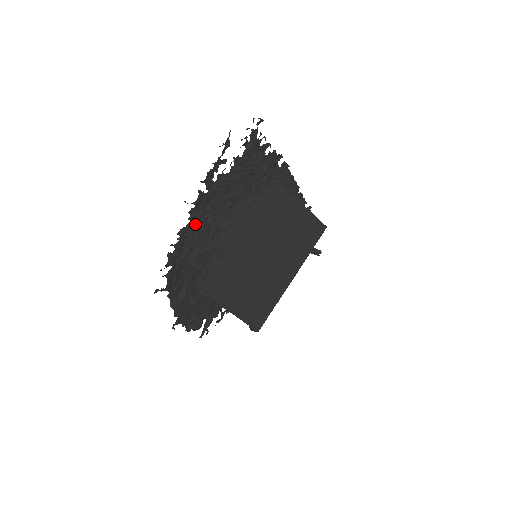
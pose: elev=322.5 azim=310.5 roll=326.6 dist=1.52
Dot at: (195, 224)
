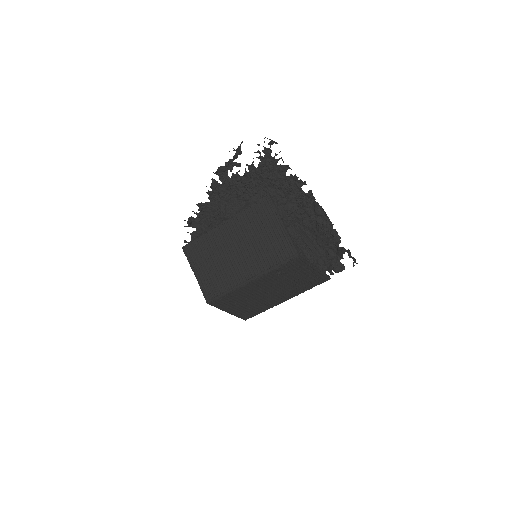
Dot at: (214, 205)
